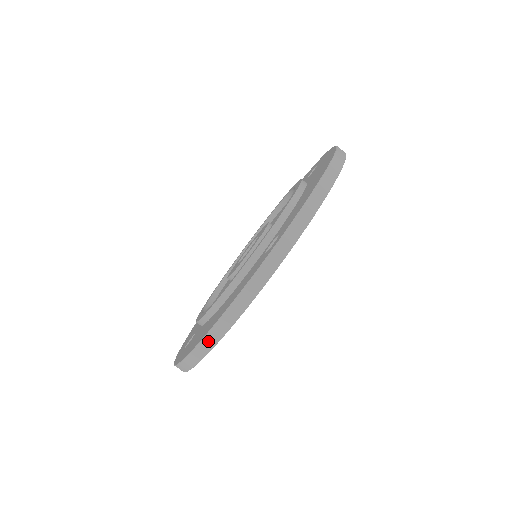
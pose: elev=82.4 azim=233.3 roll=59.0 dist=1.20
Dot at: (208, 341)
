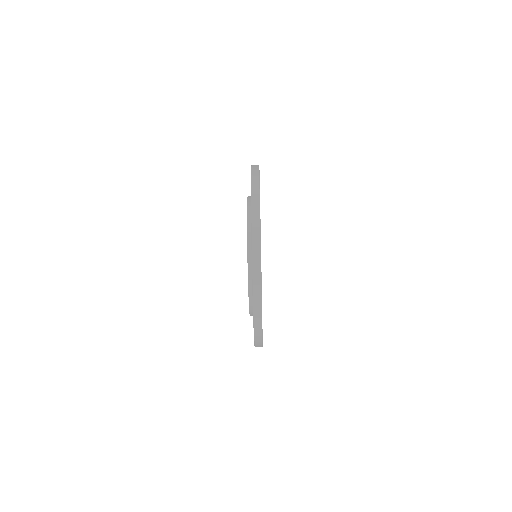
Dot at: occluded
